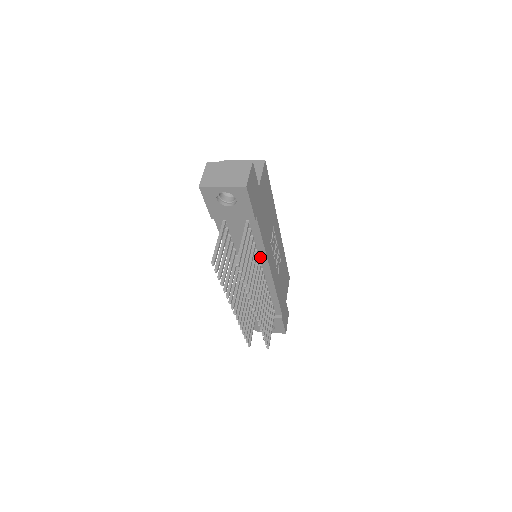
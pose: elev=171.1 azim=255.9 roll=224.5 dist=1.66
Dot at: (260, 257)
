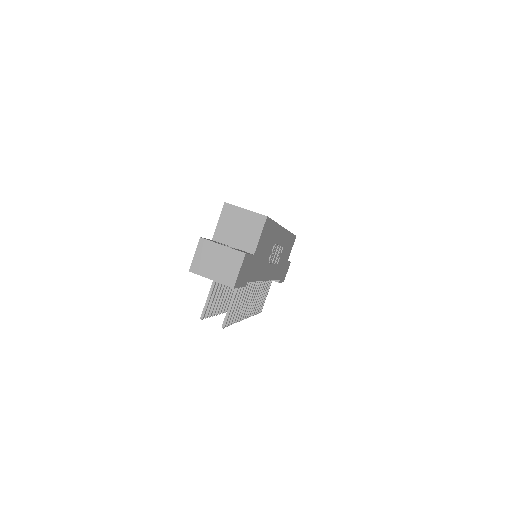
Dot at: occluded
